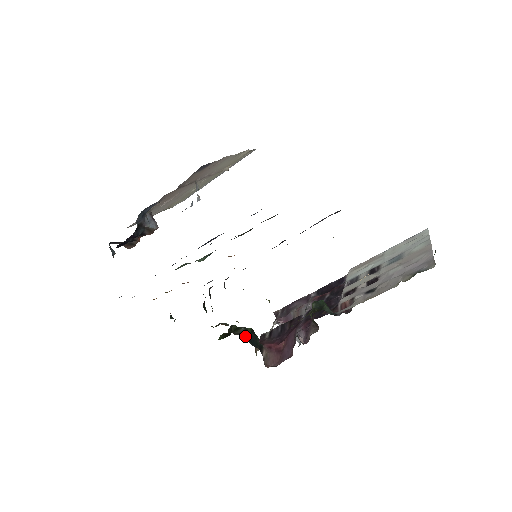
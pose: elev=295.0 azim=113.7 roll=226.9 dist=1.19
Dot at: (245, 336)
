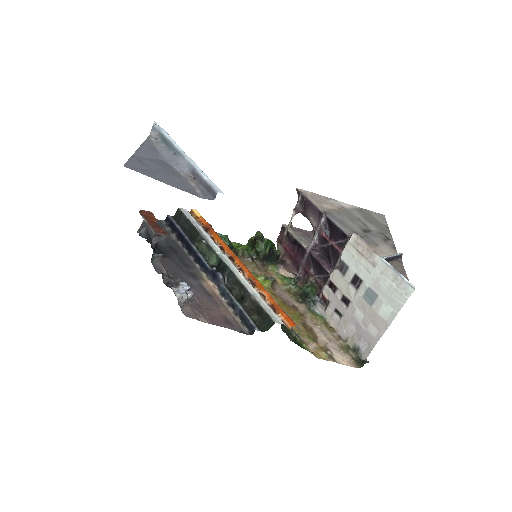
Dot at: (264, 259)
